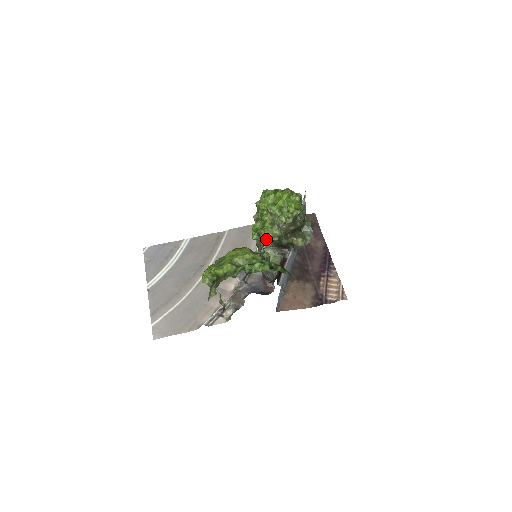
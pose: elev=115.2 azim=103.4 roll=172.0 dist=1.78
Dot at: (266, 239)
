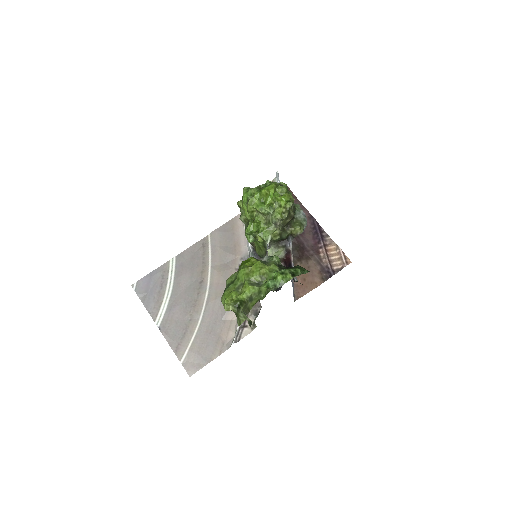
Dot at: (268, 241)
